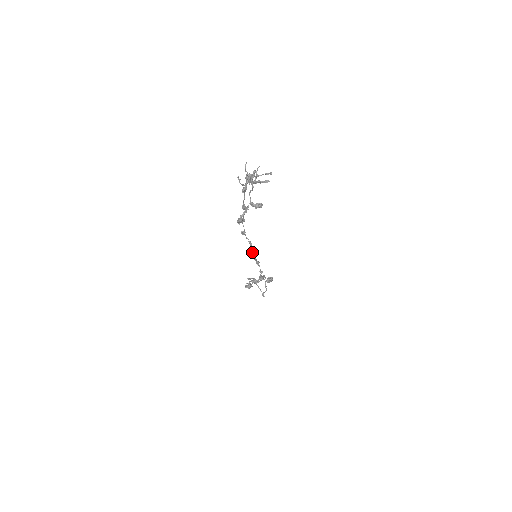
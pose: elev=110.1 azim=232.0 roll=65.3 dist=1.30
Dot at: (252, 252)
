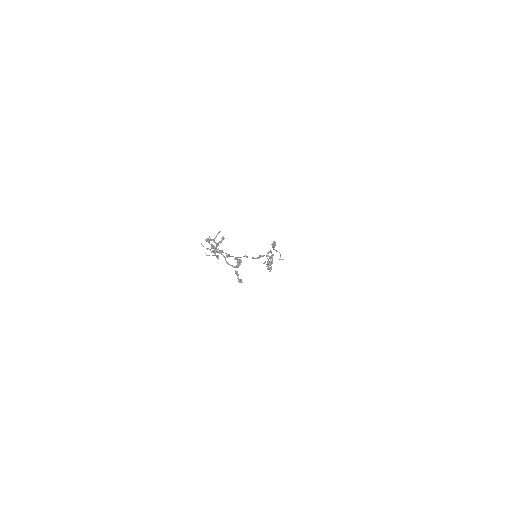
Dot at: (252, 258)
